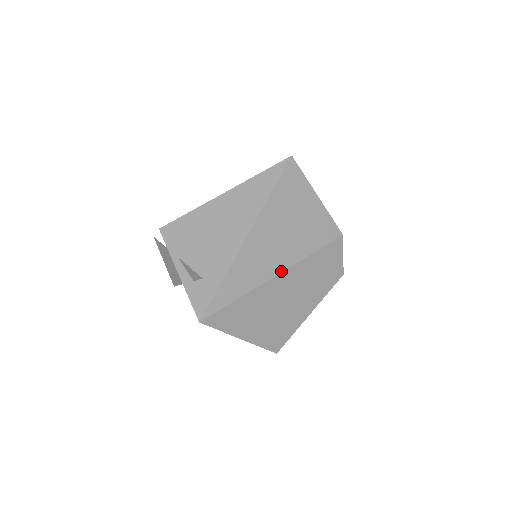
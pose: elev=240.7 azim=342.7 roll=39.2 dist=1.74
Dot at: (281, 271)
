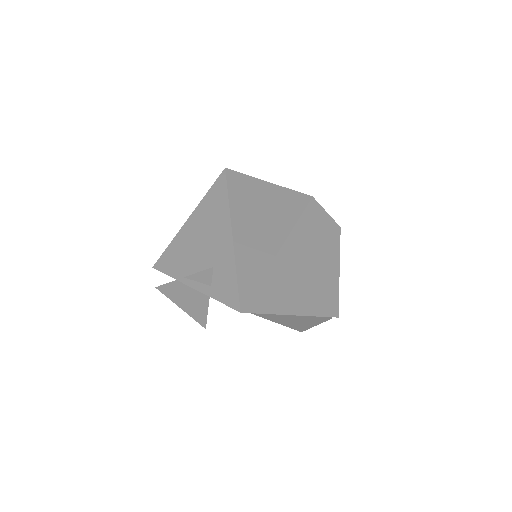
Dot at: (282, 243)
